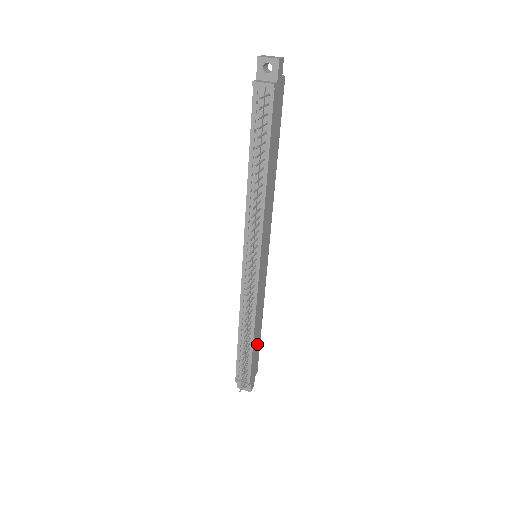
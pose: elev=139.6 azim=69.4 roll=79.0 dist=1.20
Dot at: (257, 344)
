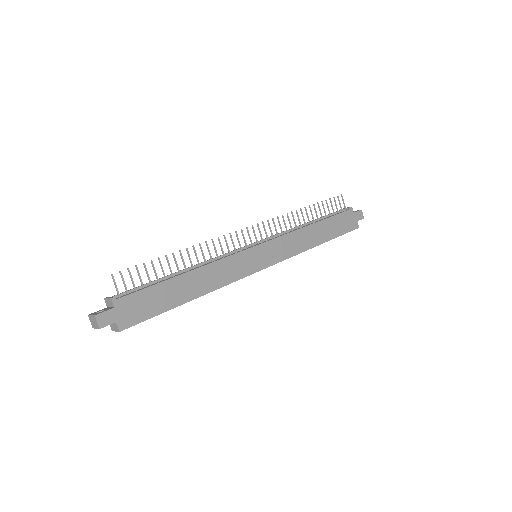
Dot at: (168, 298)
